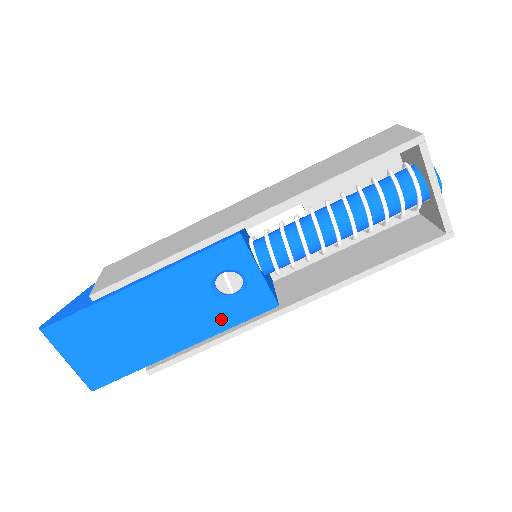
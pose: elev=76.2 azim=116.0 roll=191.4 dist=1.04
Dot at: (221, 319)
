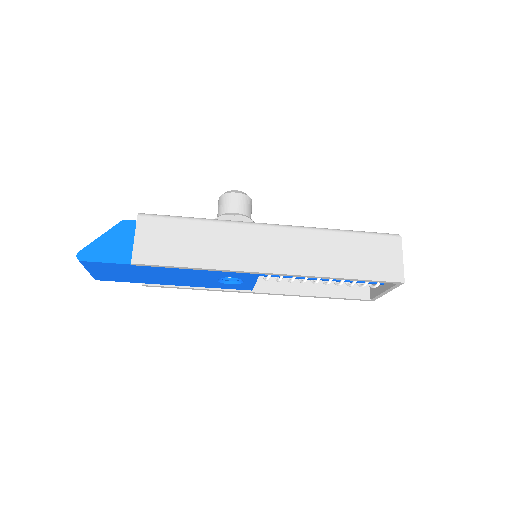
Dot at: (212, 285)
